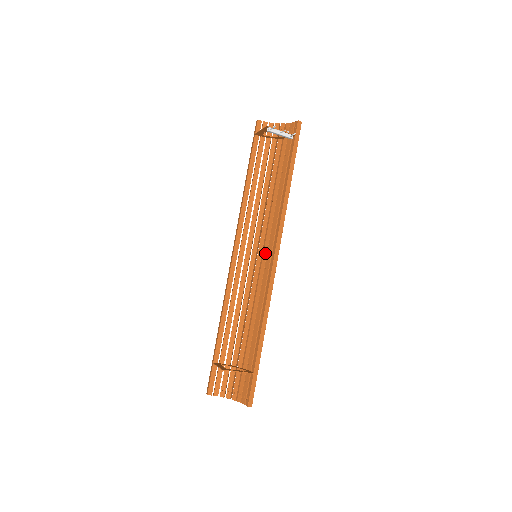
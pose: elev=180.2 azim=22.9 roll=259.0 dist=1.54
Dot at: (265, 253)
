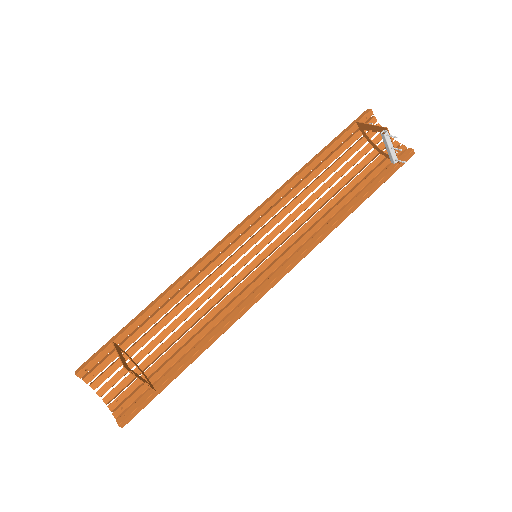
Dot at: (269, 261)
